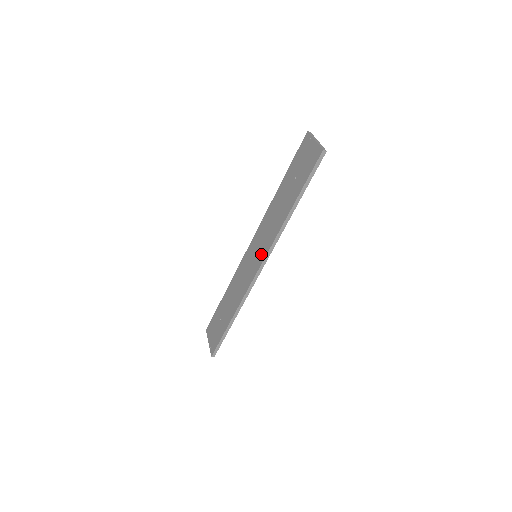
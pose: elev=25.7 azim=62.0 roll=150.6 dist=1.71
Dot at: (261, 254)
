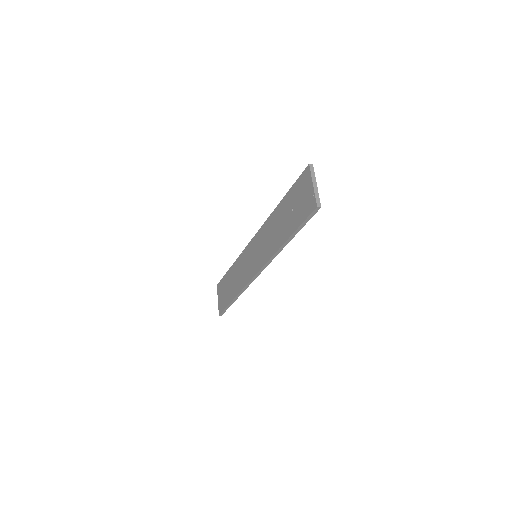
Dot at: (259, 261)
